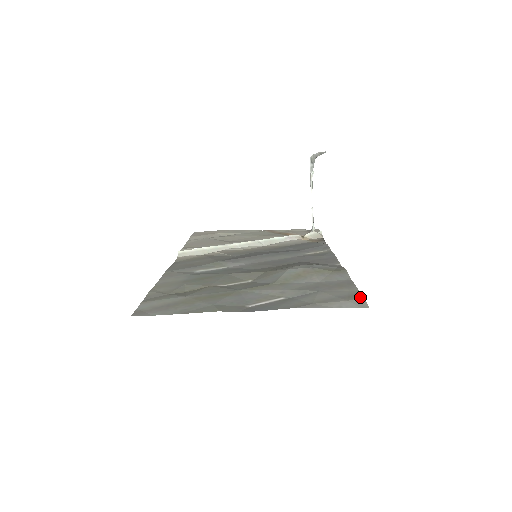
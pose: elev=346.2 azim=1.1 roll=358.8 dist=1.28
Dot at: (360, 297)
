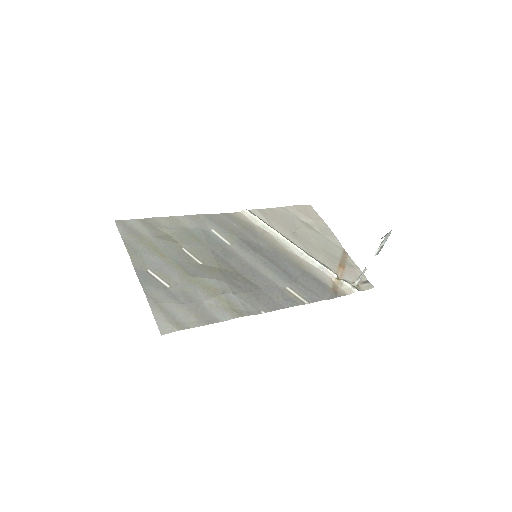
Dot at: (176, 328)
